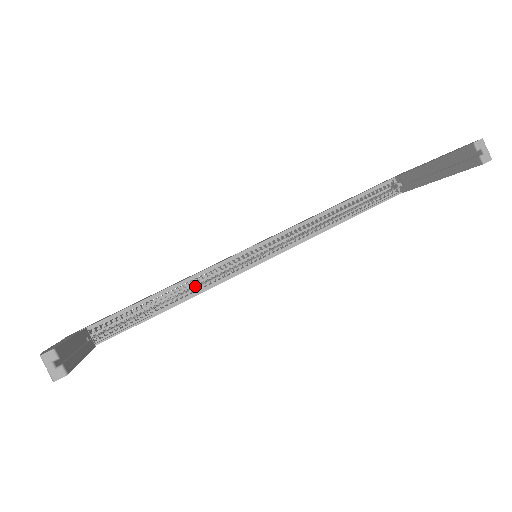
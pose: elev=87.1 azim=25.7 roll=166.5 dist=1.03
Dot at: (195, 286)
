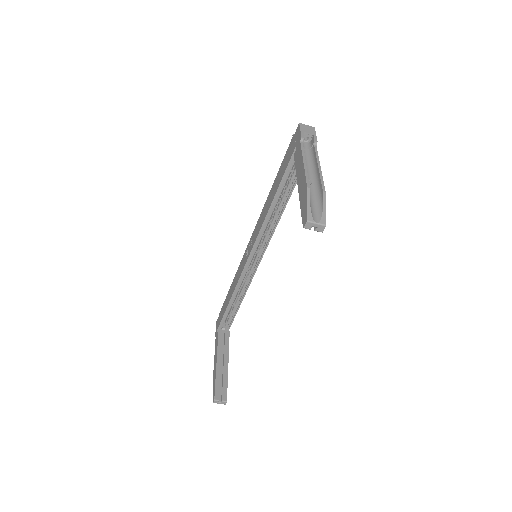
Dot at: (243, 281)
